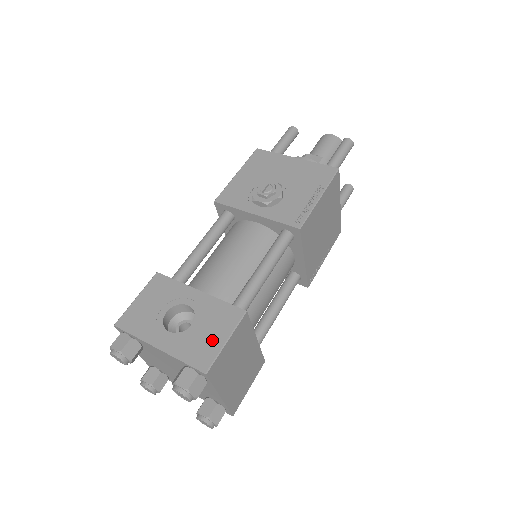
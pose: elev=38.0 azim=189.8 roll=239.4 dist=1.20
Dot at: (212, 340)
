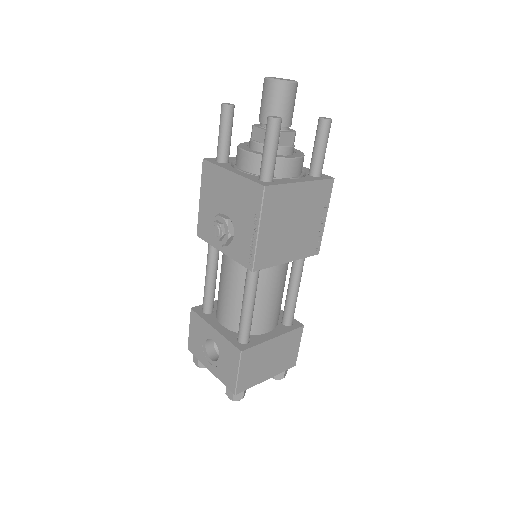
Dot at: (231, 371)
